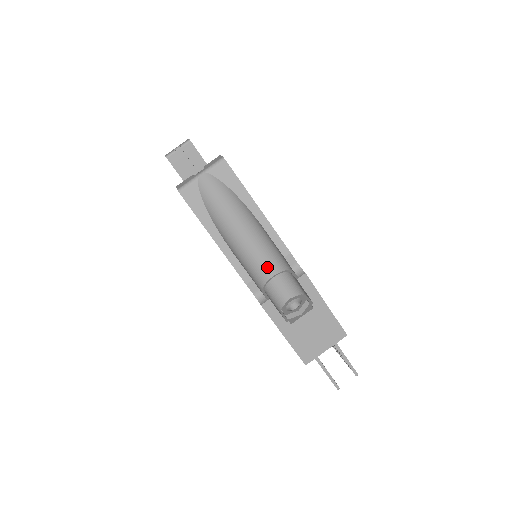
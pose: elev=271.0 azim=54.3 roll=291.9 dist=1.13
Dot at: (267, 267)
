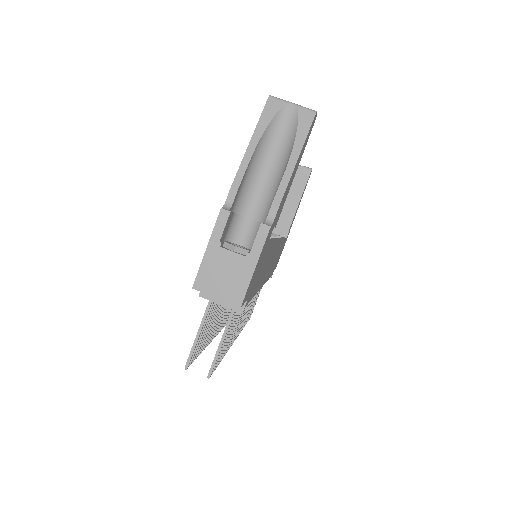
Dot at: (255, 208)
